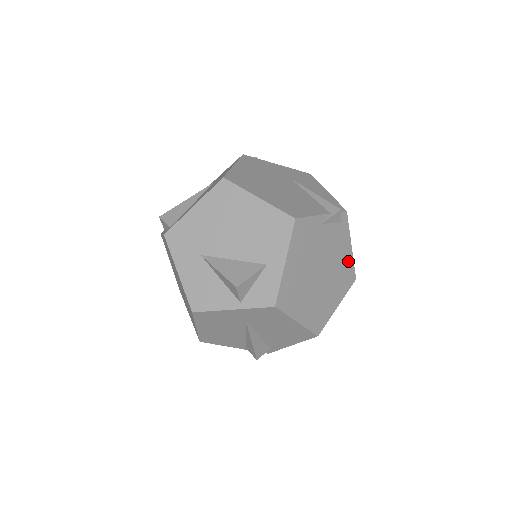
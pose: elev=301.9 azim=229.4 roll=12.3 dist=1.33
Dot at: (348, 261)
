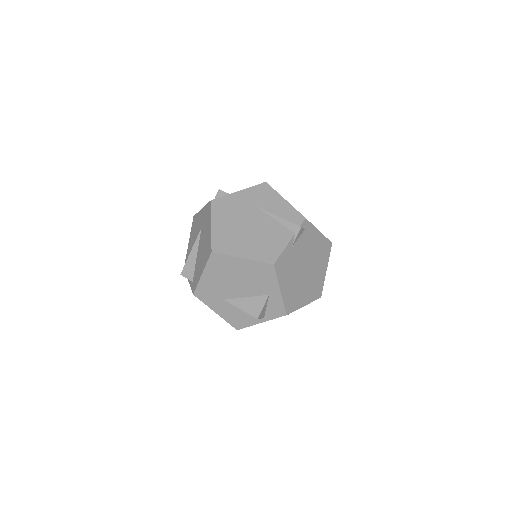
Dot at: (321, 241)
